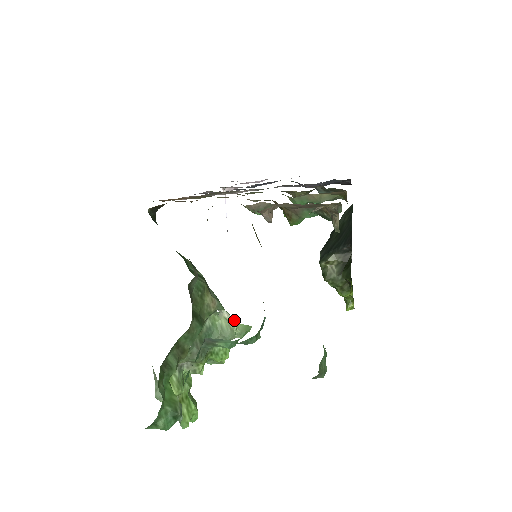
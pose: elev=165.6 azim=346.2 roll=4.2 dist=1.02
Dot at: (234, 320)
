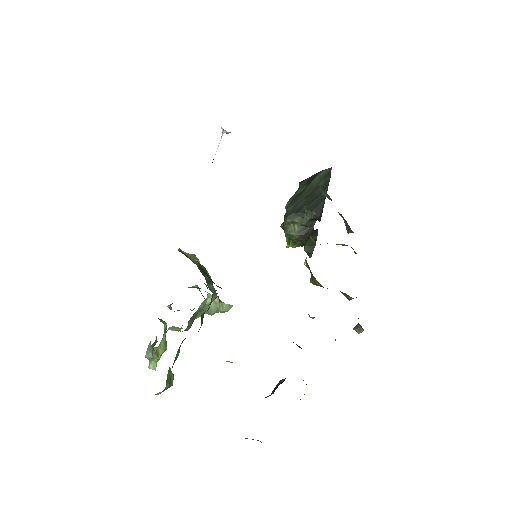
Dot at: (221, 302)
